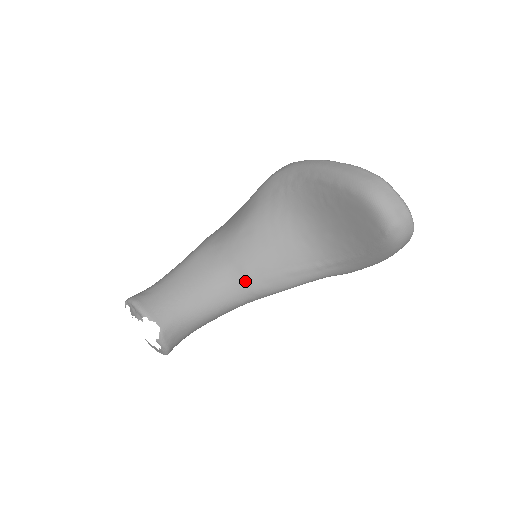
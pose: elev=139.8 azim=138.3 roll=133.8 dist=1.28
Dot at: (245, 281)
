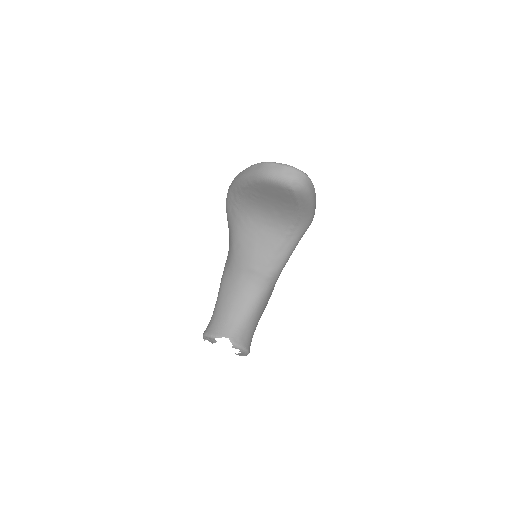
Dot at: (257, 275)
